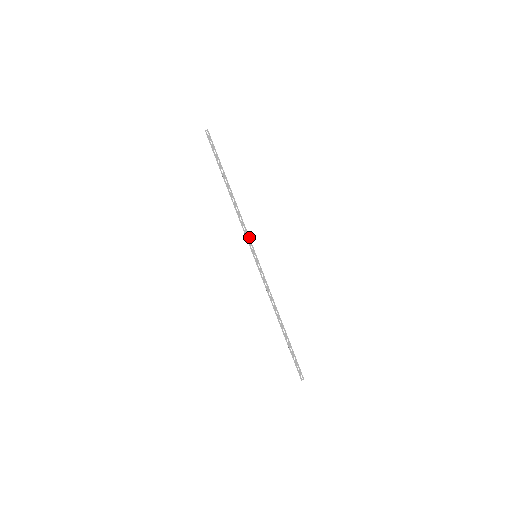
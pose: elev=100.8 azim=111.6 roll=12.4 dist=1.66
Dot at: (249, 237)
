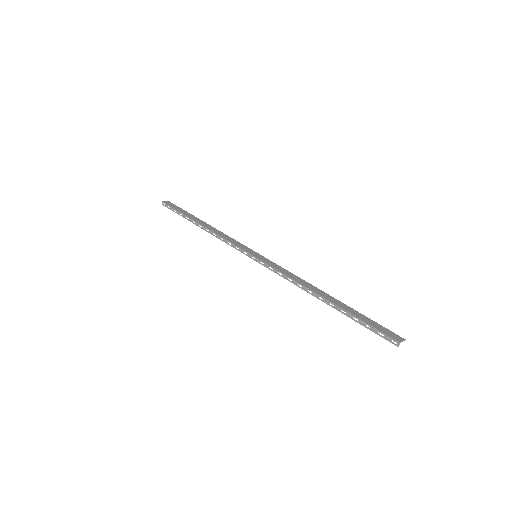
Dot at: (237, 247)
